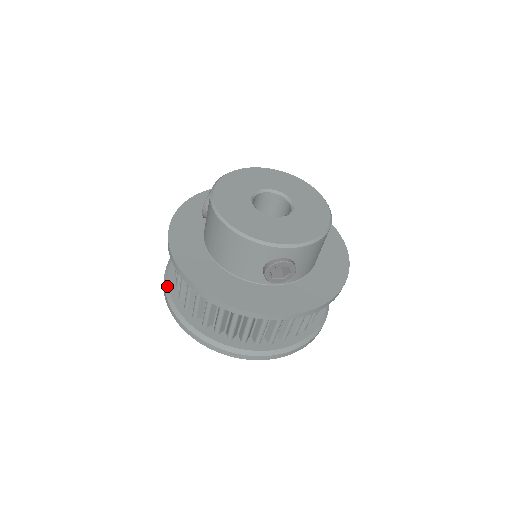
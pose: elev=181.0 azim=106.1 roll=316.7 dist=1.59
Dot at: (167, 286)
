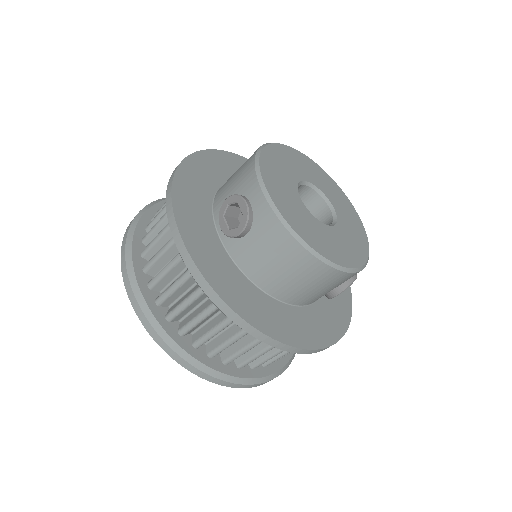
Dot at: (170, 339)
